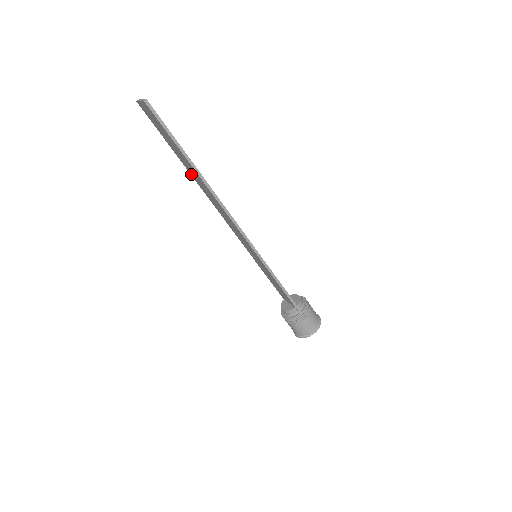
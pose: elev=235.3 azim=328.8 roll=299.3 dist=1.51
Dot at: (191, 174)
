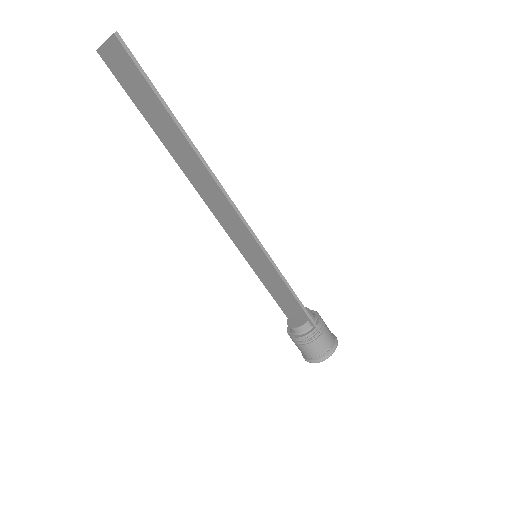
Dot at: (170, 150)
